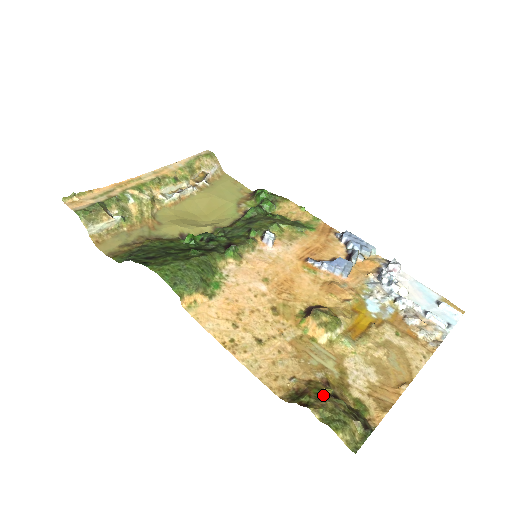
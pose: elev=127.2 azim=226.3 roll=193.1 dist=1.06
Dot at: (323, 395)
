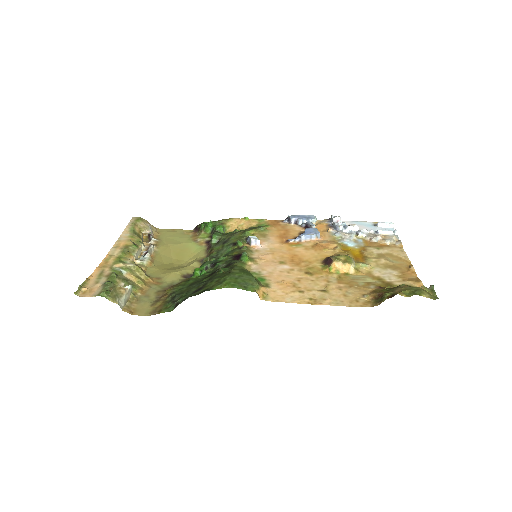
Dot at: (391, 289)
